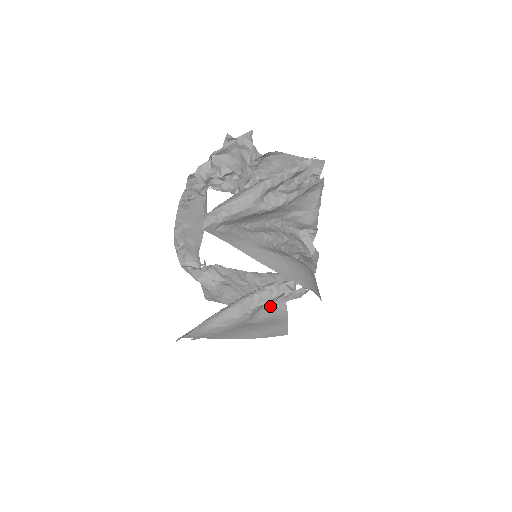
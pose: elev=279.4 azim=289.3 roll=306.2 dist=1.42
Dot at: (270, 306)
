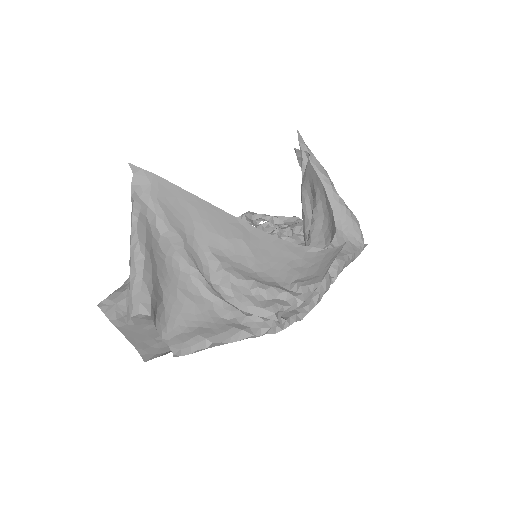
Dot at: (241, 272)
